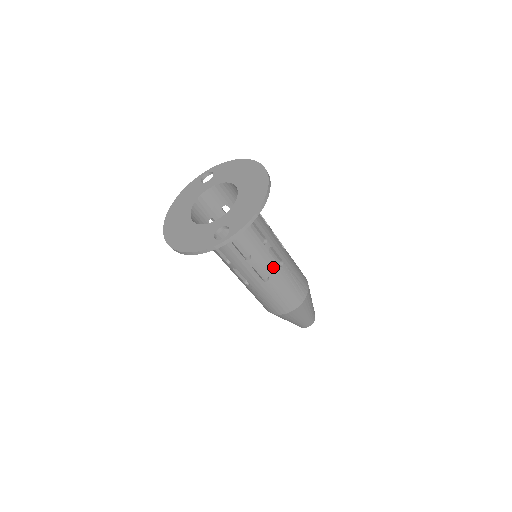
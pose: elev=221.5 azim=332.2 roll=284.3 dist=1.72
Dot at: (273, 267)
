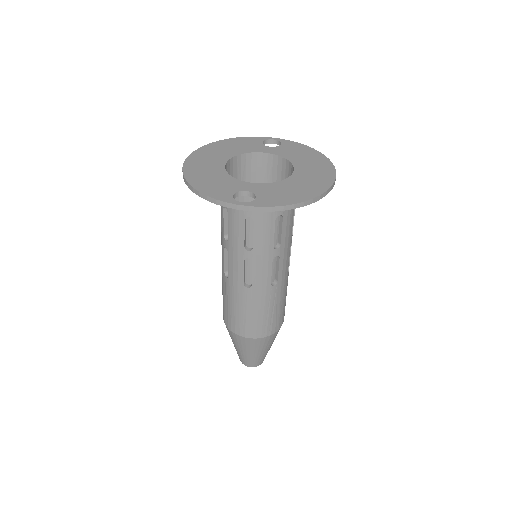
Dot at: (264, 278)
